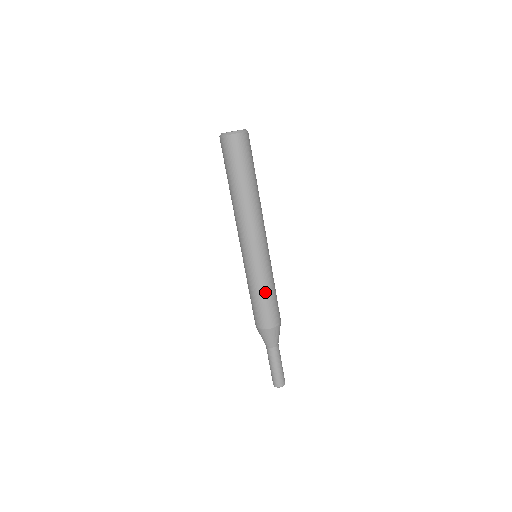
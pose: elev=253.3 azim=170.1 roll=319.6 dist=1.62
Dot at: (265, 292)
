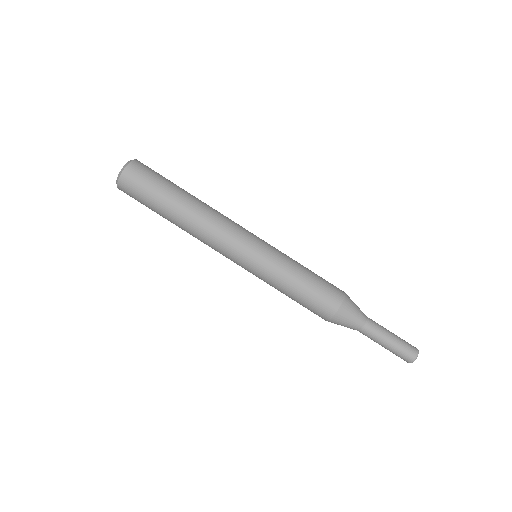
Dot at: (292, 284)
